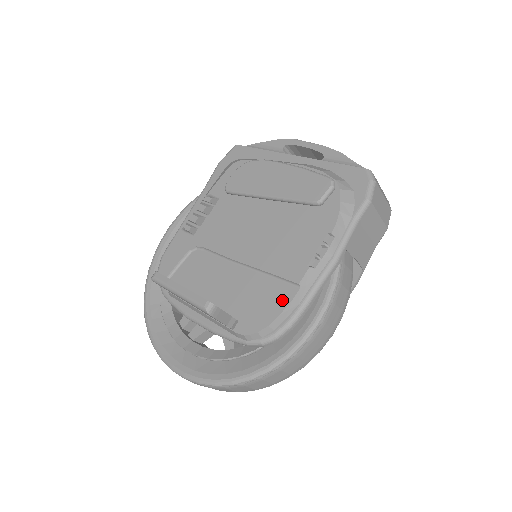
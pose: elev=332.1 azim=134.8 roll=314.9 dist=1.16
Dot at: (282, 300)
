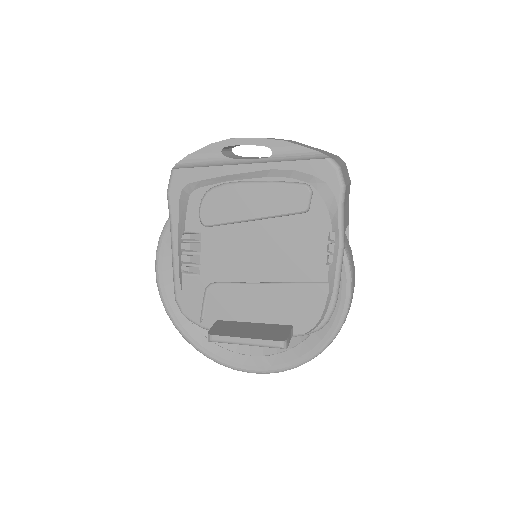
Dot at: (320, 297)
